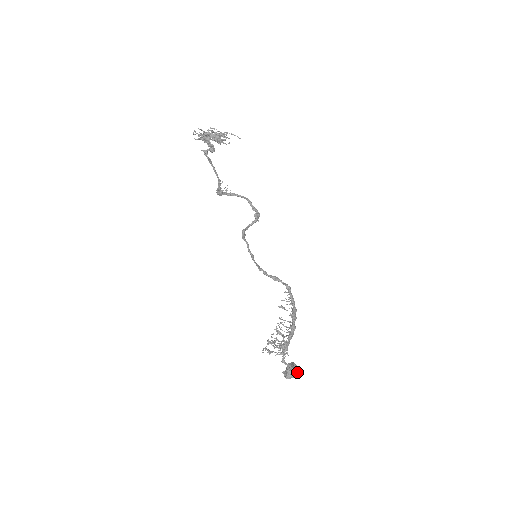
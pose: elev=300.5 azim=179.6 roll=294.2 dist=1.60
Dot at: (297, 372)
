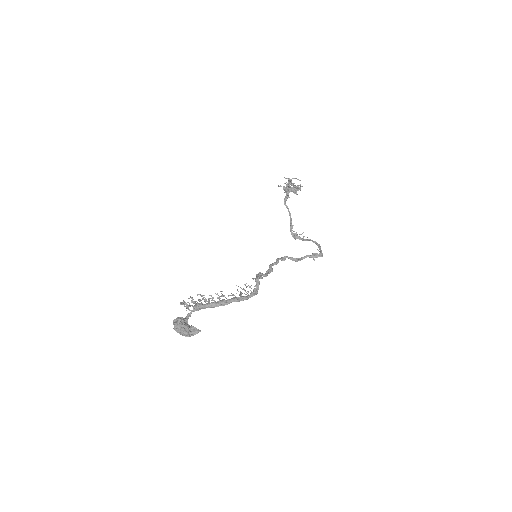
Dot at: (181, 323)
